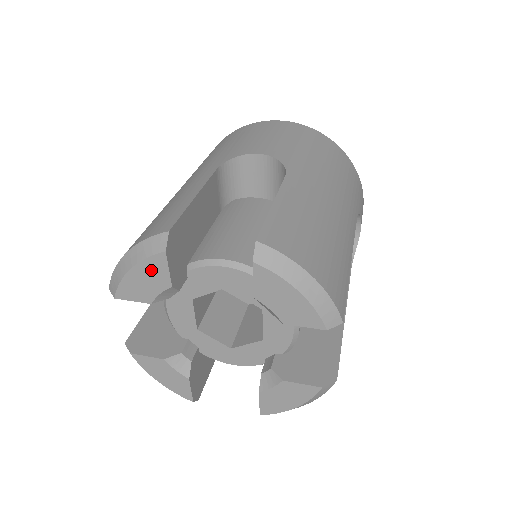
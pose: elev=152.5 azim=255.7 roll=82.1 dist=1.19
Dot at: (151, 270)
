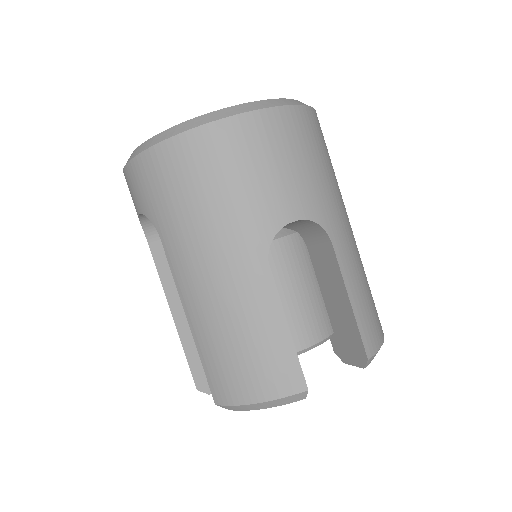
Dot at: occluded
